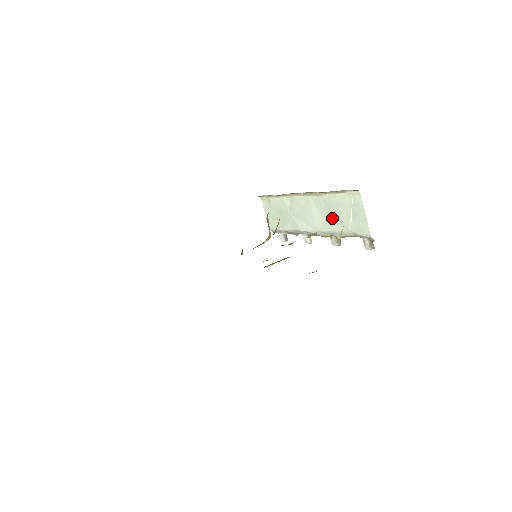
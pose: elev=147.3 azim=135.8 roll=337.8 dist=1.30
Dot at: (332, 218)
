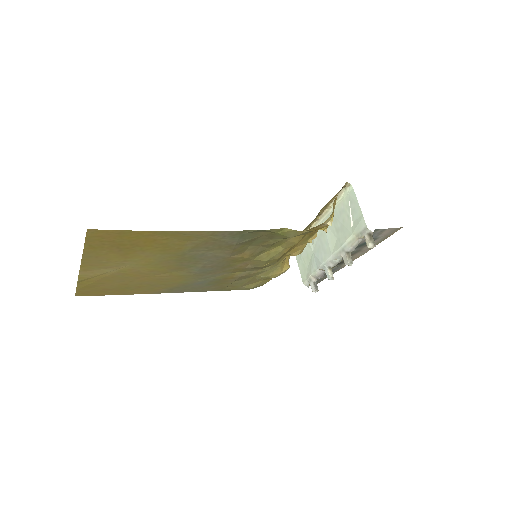
Dot at: (340, 231)
